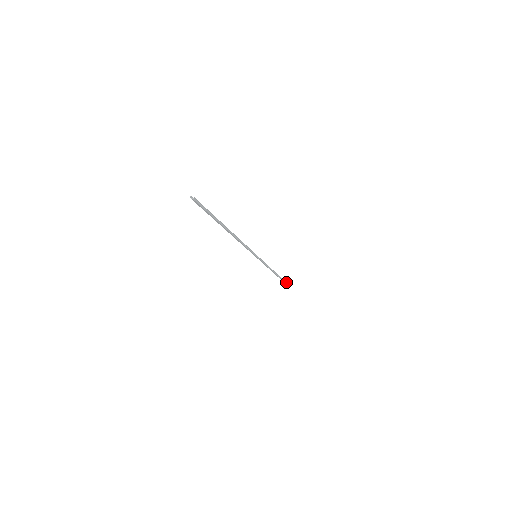
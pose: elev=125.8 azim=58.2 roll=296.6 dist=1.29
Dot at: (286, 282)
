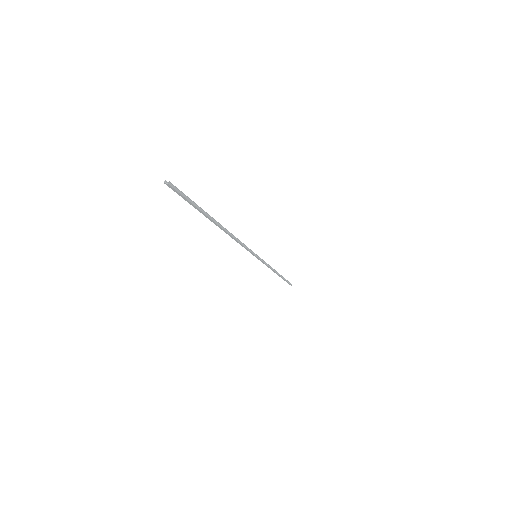
Dot at: occluded
